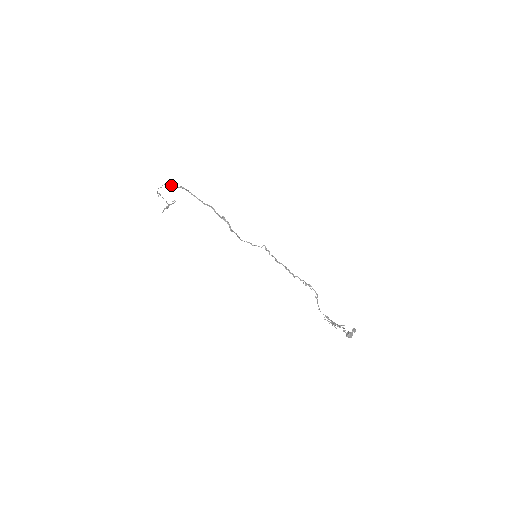
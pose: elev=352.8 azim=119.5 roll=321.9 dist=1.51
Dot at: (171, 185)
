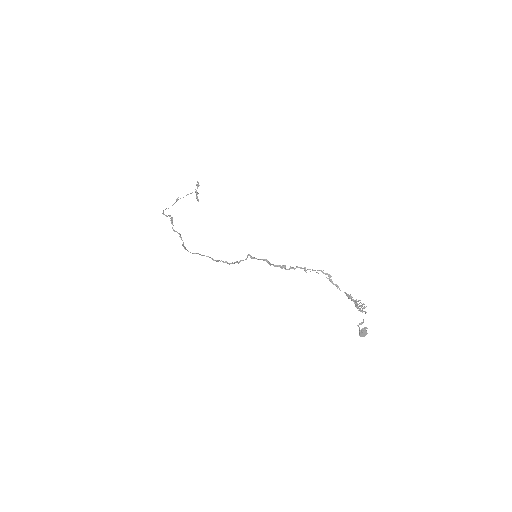
Dot at: occluded
